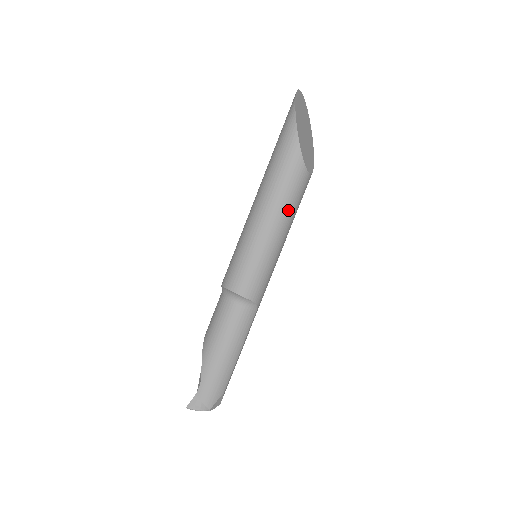
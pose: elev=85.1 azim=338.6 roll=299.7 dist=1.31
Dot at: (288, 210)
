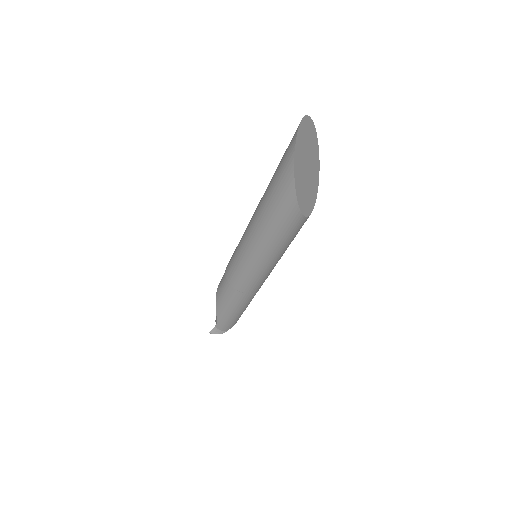
Dot at: (286, 245)
